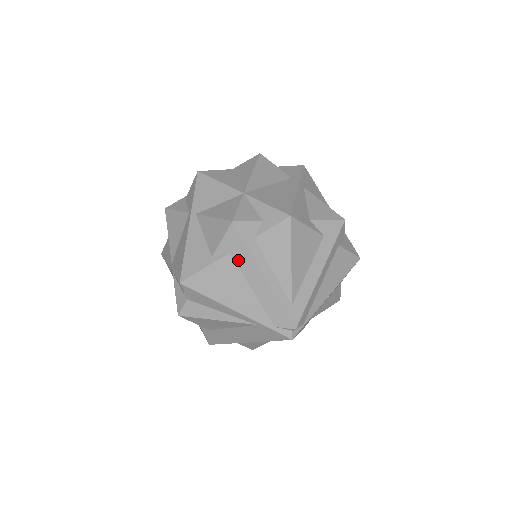
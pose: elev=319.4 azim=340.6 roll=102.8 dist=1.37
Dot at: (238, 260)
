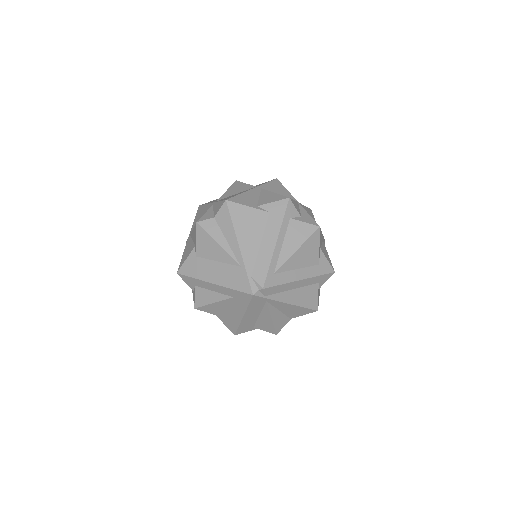
Dot at: (270, 220)
